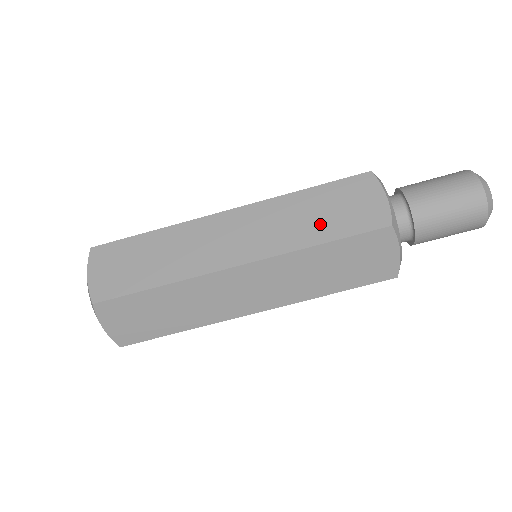
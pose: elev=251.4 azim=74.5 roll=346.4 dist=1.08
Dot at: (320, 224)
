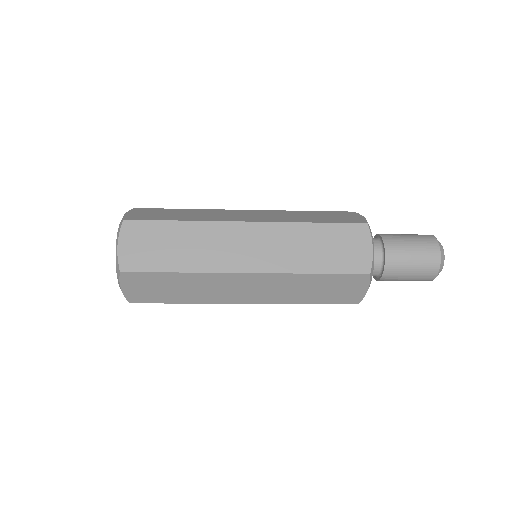
Dot at: (313, 295)
